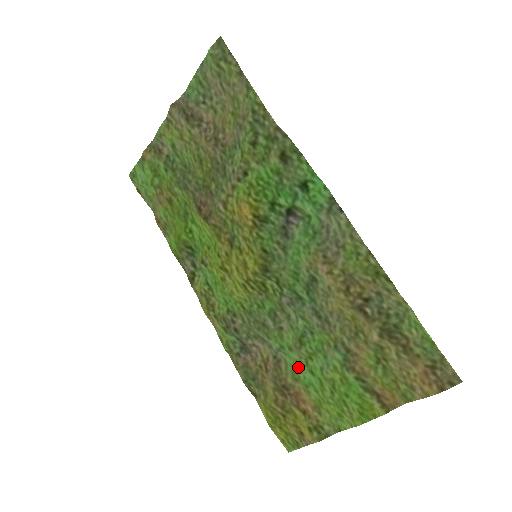
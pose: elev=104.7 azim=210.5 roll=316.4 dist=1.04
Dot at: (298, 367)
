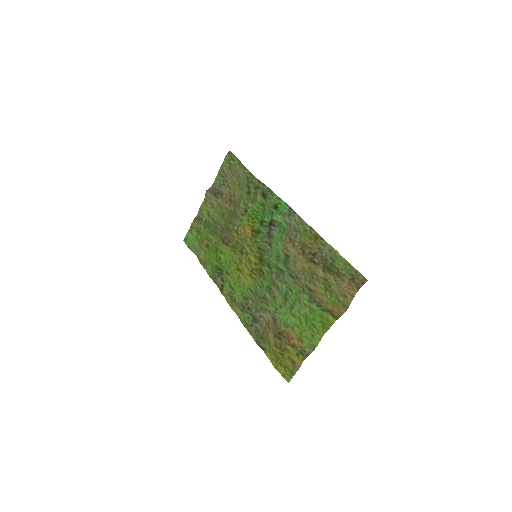
Dot at: (287, 318)
